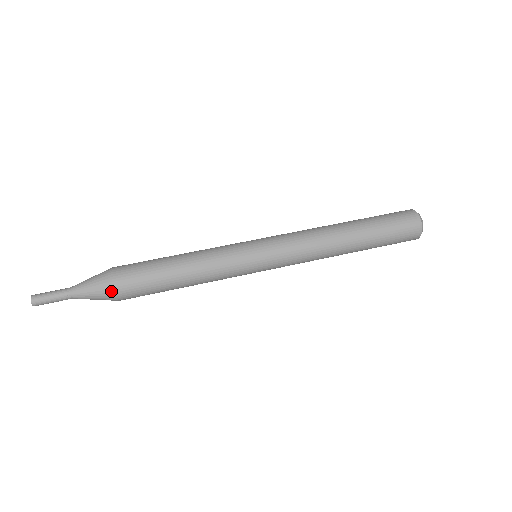
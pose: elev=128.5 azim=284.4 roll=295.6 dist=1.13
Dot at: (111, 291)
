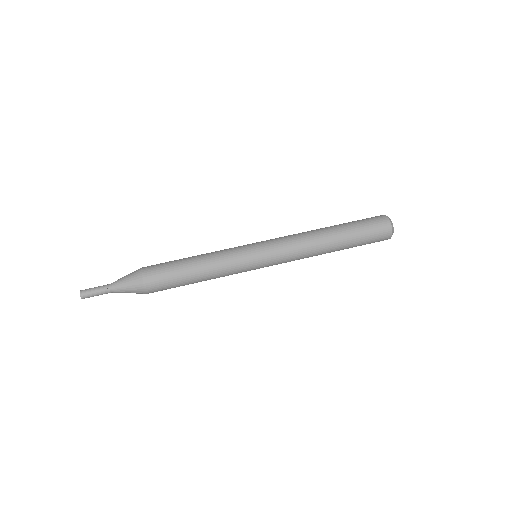
Dot at: (144, 293)
